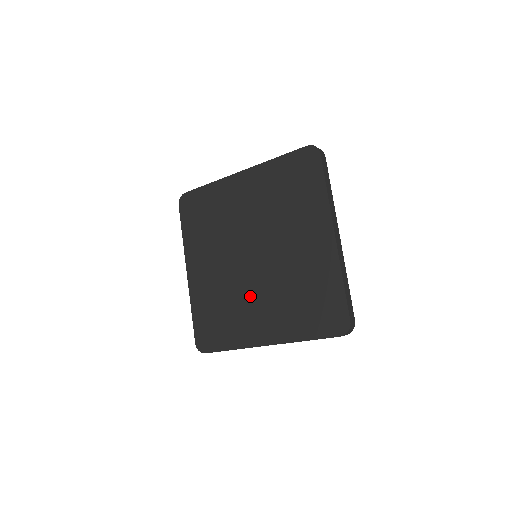
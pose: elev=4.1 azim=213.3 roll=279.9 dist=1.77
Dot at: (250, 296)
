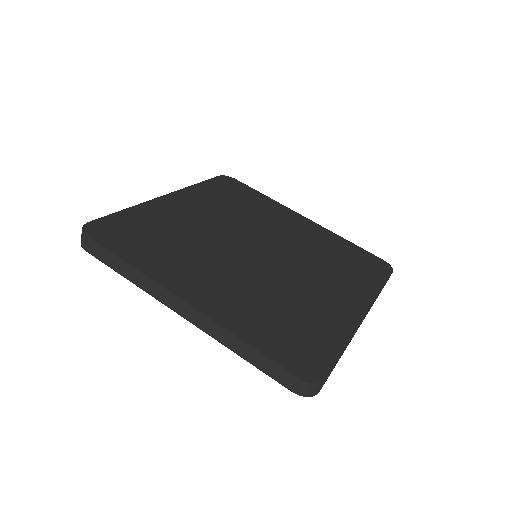
Dot at: (298, 282)
